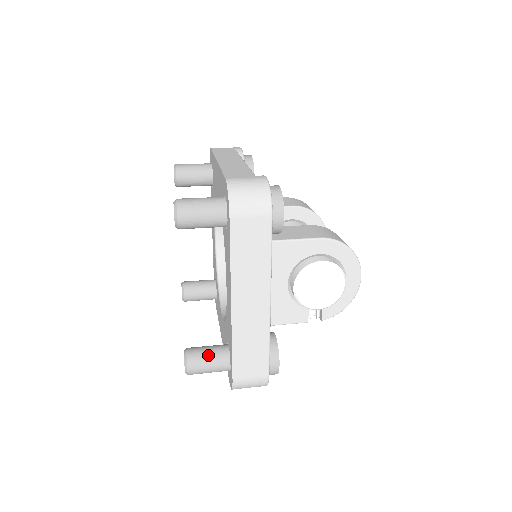
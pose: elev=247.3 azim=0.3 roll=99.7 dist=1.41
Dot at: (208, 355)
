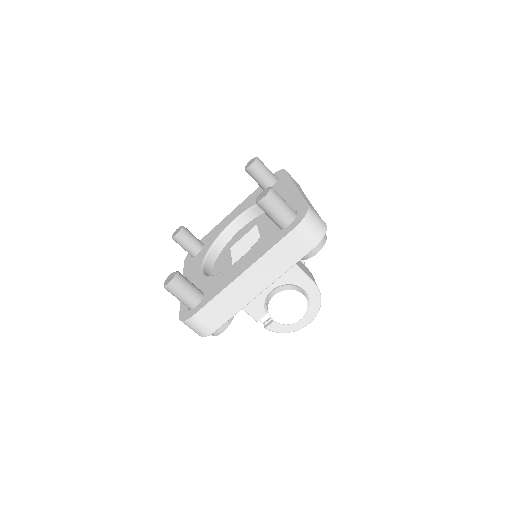
Dot at: (190, 288)
